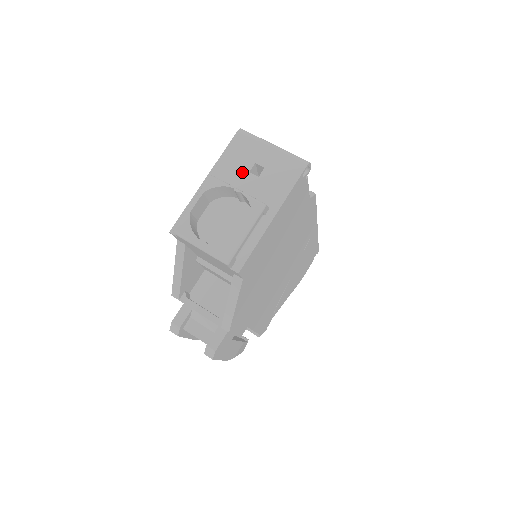
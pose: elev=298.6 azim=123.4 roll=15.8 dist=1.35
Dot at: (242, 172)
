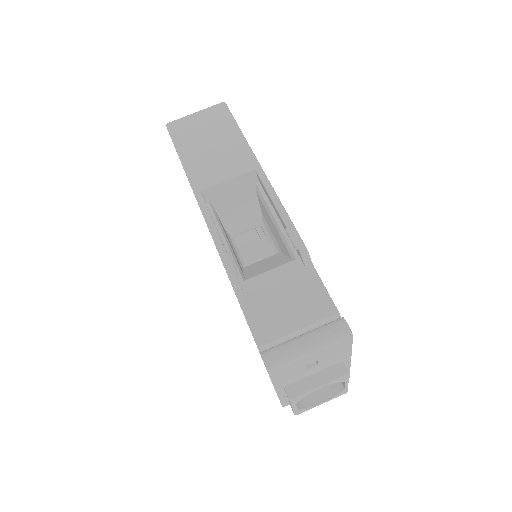
Dot at: (301, 373)
